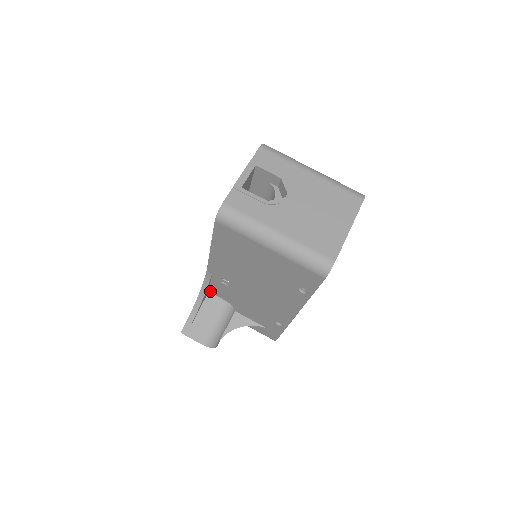
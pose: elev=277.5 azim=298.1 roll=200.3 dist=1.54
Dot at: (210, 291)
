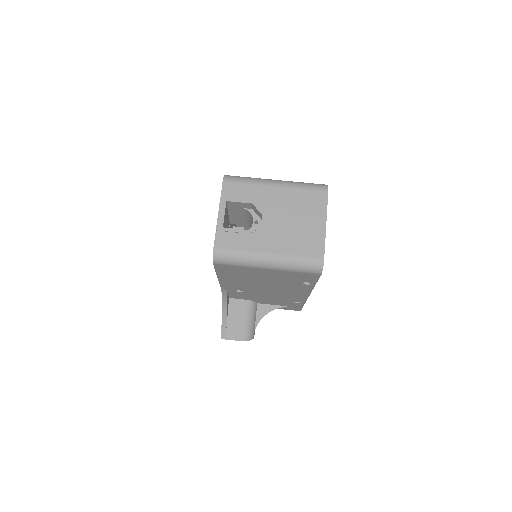
Dot at: (230, 297)
